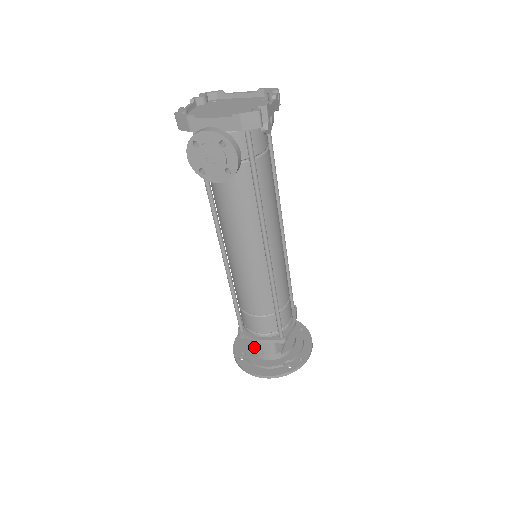
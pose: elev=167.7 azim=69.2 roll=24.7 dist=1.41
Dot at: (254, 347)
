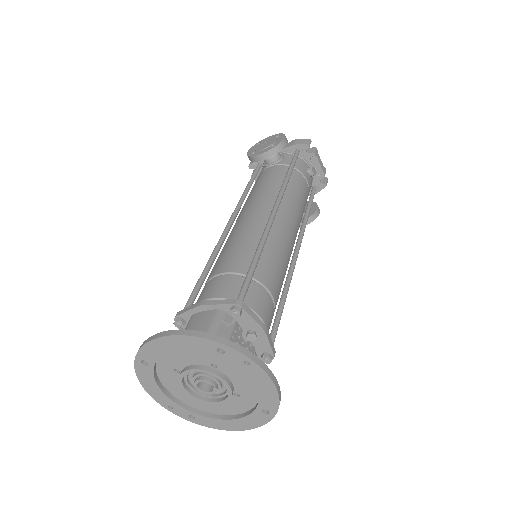
Dot at: occluded
